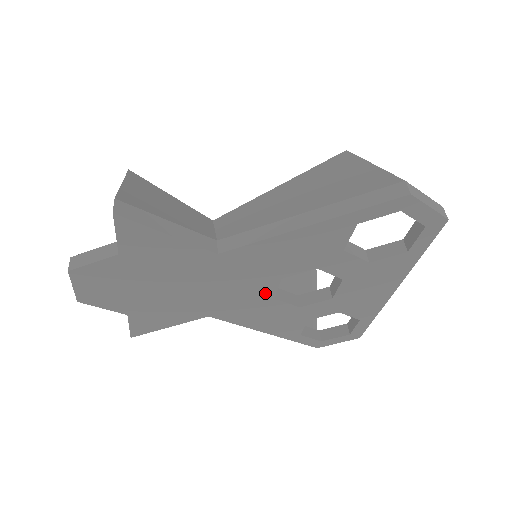
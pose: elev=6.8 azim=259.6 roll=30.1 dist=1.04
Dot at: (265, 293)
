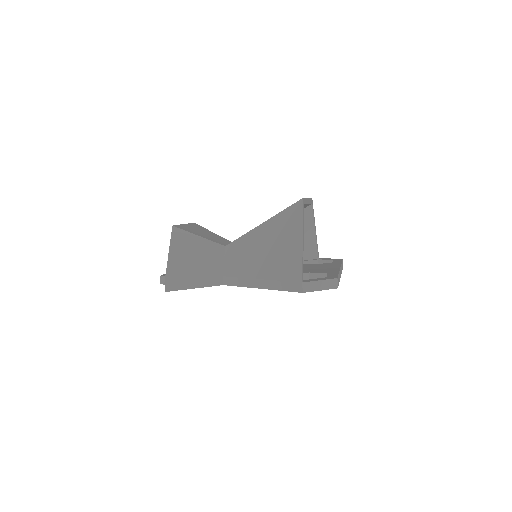
Dot at: occluded
